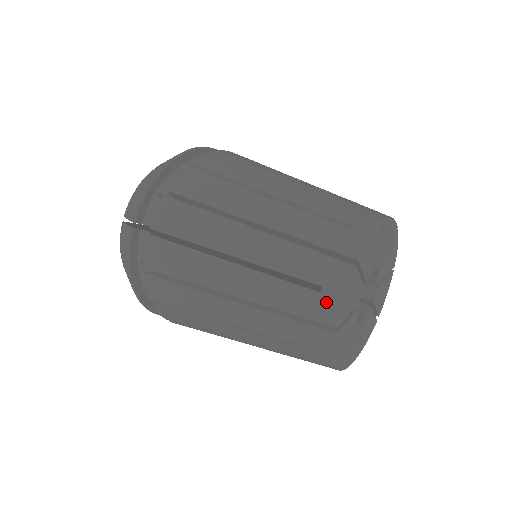
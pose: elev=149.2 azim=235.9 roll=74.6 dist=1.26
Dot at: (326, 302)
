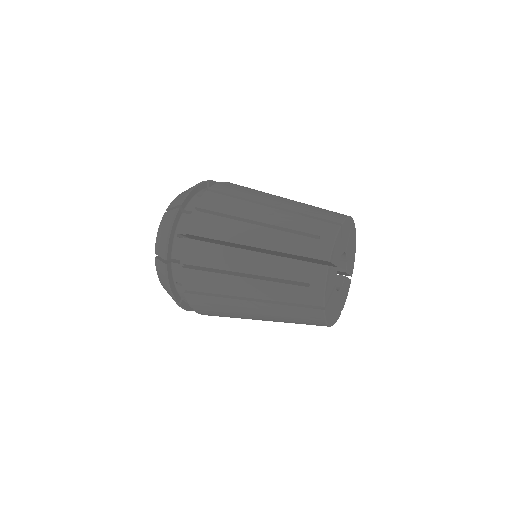
Dot at: (323, 245)
